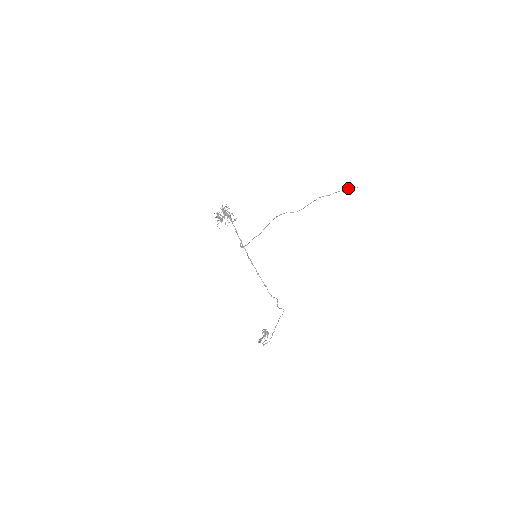
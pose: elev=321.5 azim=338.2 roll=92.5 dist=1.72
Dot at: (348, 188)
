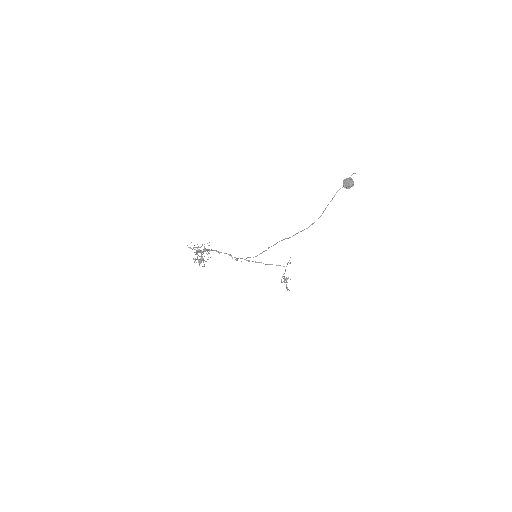
Dot at: (351, 184)
